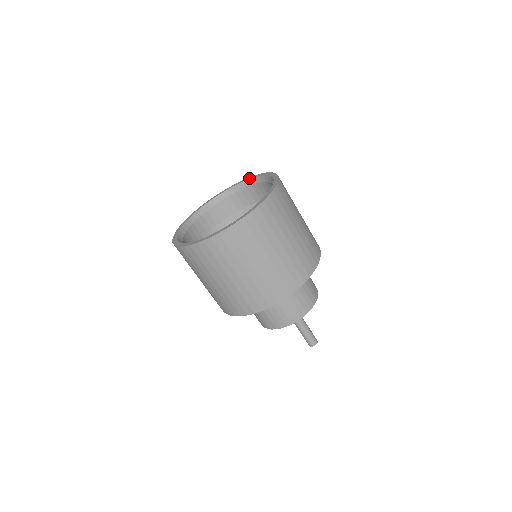
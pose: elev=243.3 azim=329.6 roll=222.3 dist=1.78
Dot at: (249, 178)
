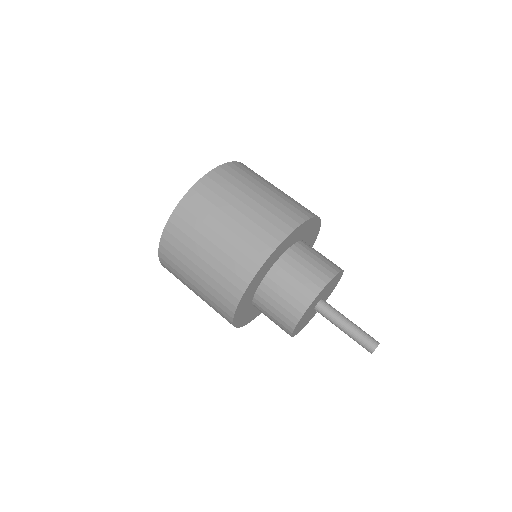
Dot at: occluded
